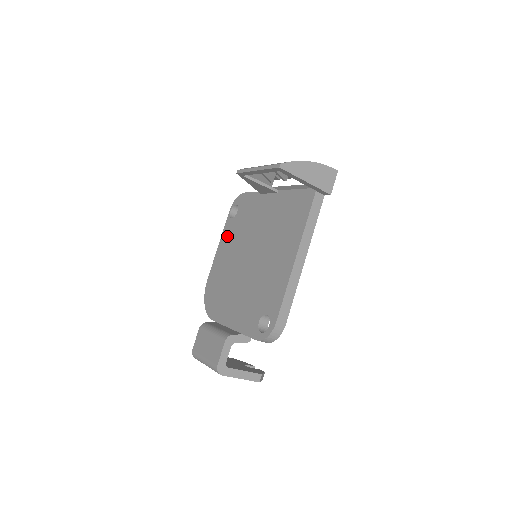
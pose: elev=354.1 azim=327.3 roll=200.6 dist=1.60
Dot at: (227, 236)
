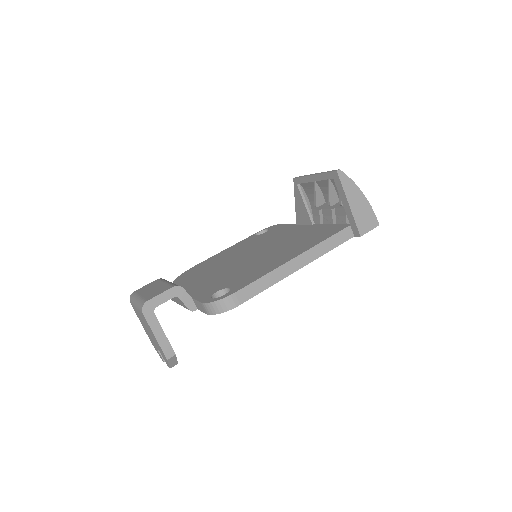
Dot at: (241, 244)
